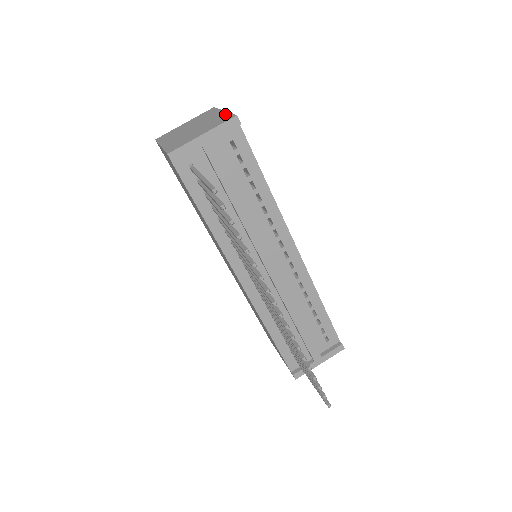
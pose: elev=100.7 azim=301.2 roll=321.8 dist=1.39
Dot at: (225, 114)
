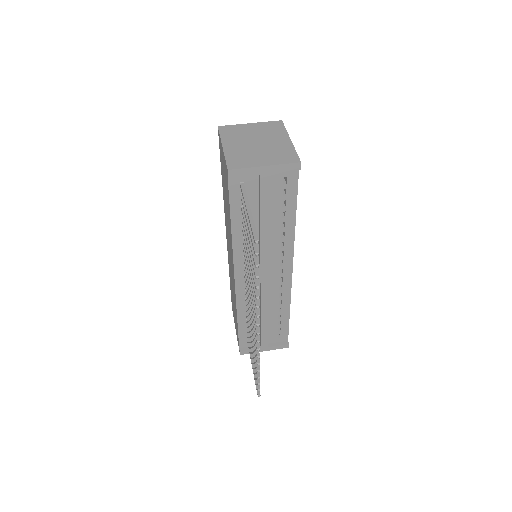
Dot at: (291, 148)
